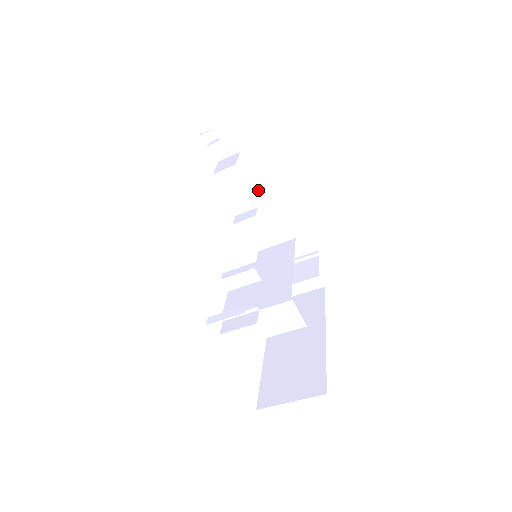
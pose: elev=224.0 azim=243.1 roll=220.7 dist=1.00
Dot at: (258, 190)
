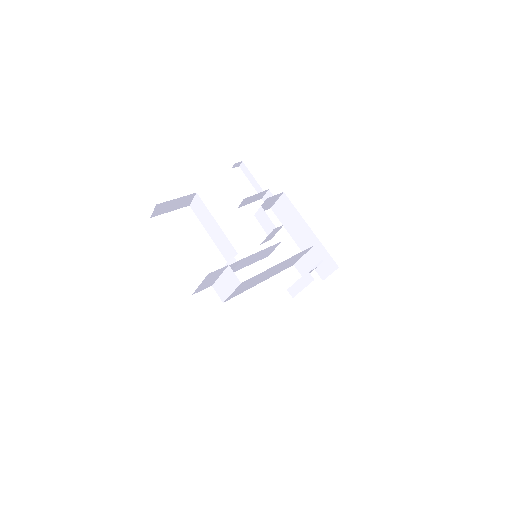
Dot at: (294, 224)
